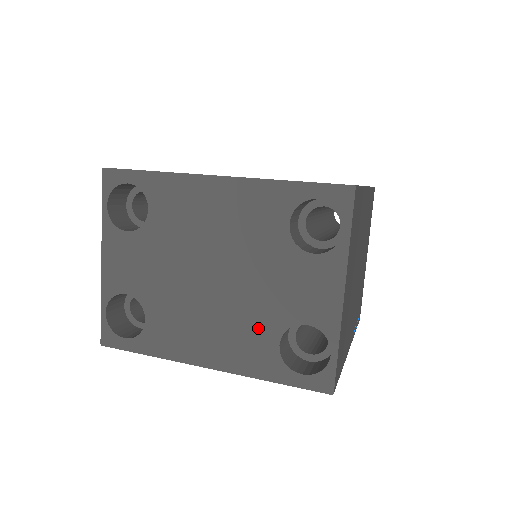
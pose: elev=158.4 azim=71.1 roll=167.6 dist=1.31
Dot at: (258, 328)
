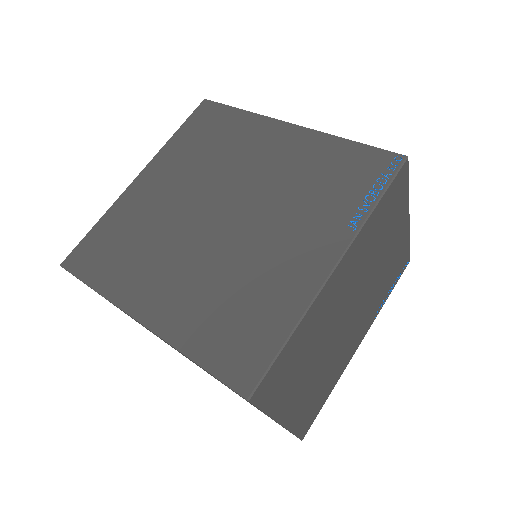
Dot at: occluded
